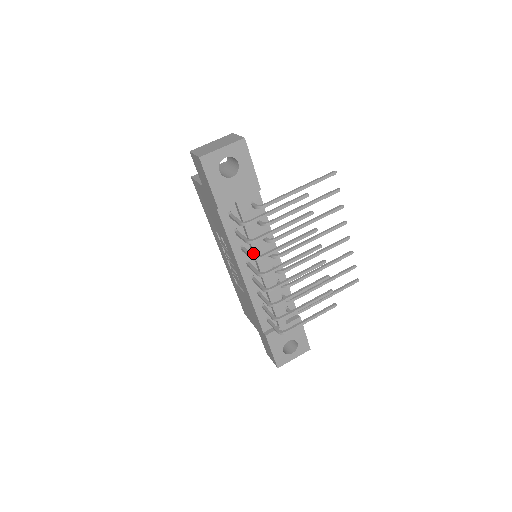
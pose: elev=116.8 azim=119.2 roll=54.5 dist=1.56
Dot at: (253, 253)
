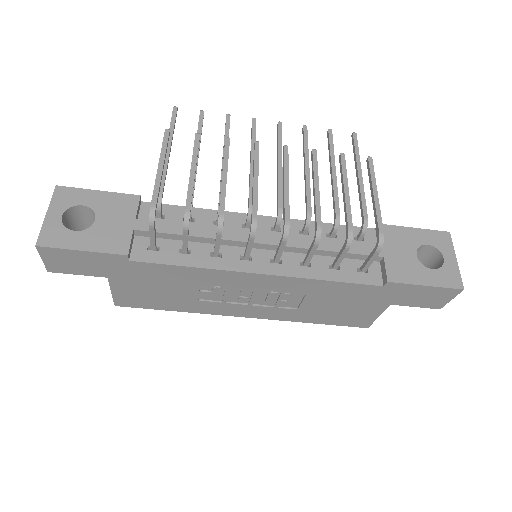
Dot at: (230, 243)
